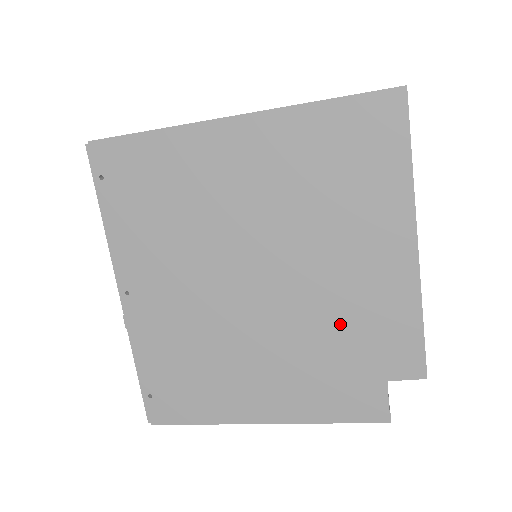
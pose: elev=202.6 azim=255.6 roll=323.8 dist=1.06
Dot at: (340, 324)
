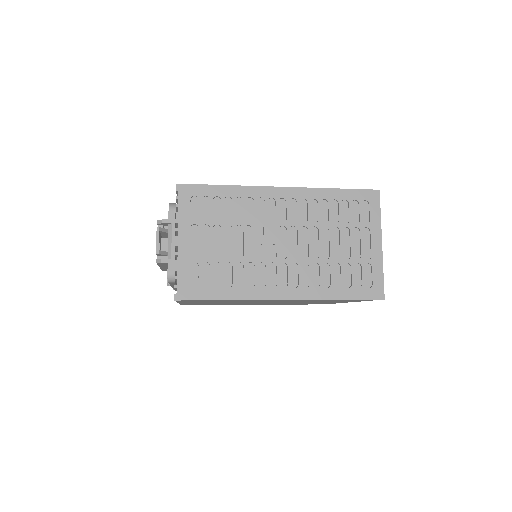
Dot at: (301, 303)
